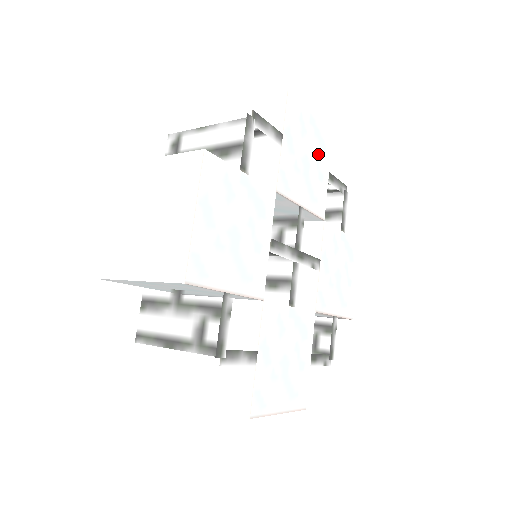
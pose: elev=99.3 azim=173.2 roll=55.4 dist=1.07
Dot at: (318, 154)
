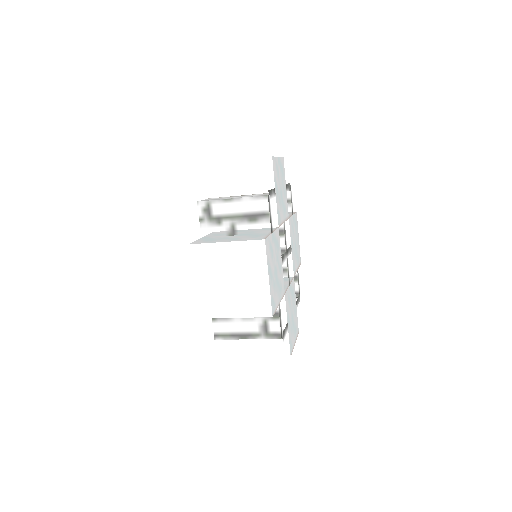
Dot at: (282, 179)
